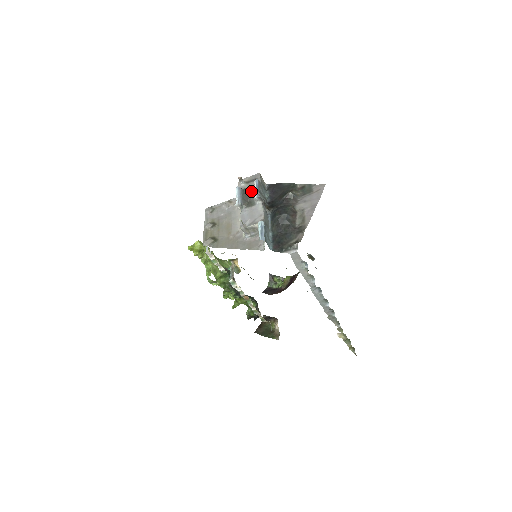
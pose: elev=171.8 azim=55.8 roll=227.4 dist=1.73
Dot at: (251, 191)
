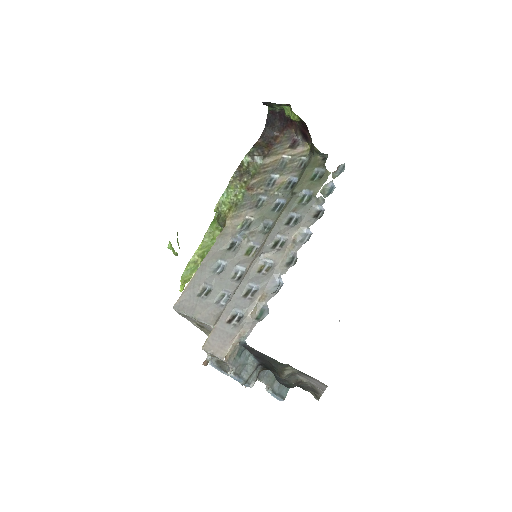
Dot at: occluded
